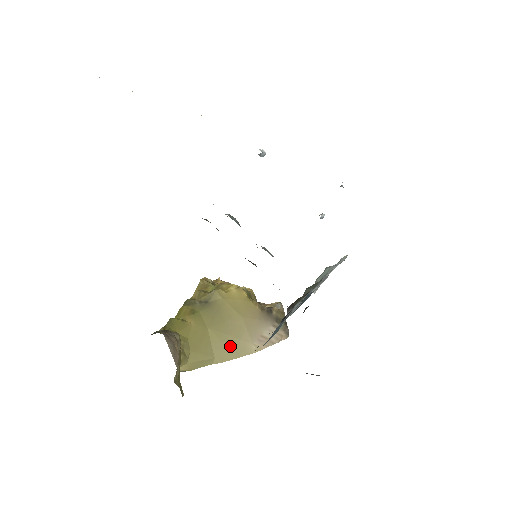
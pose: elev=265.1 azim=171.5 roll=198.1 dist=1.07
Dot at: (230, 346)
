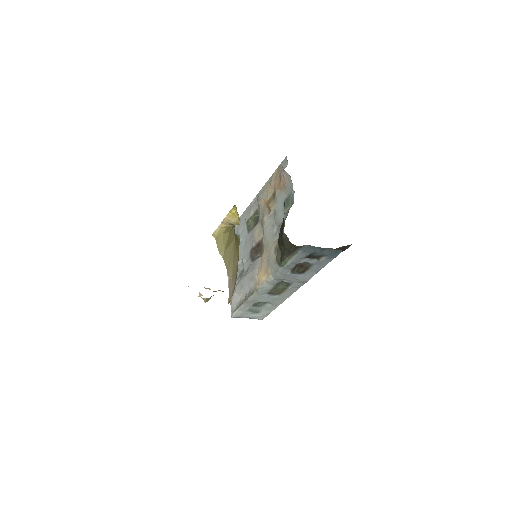
Dot at: (230, 260)
